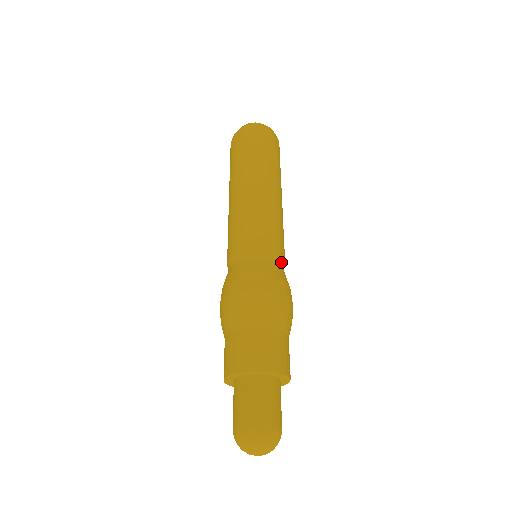
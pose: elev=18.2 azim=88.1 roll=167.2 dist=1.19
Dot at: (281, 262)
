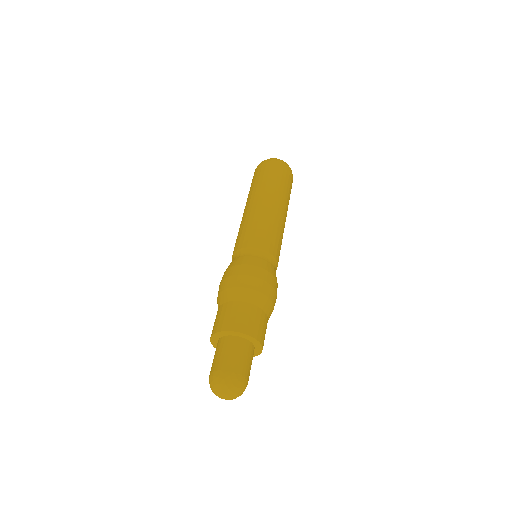
Dot at: (259, 252)
